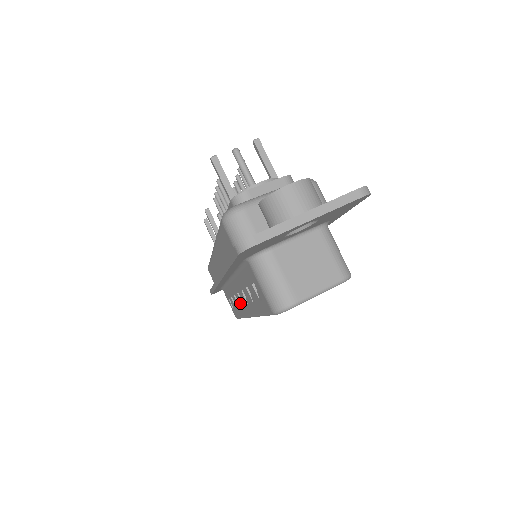
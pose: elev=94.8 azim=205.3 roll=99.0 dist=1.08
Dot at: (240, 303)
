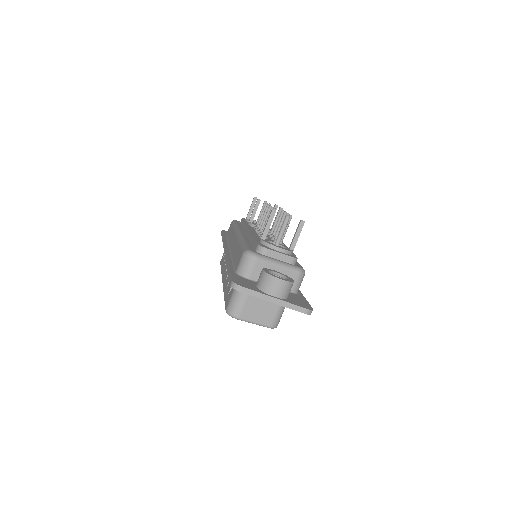
Dot at: (225, 269)
